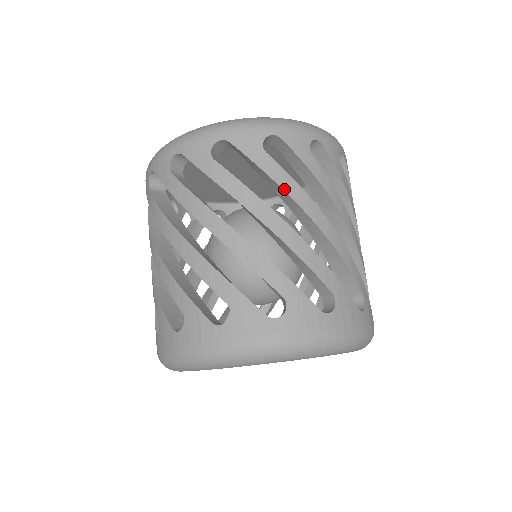
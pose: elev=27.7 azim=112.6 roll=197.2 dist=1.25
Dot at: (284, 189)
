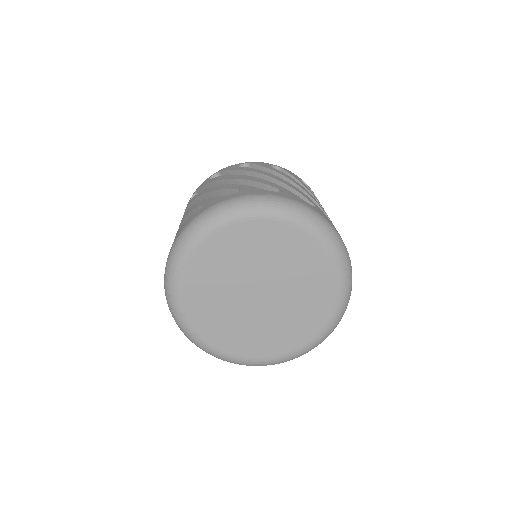
Dot at: (310, 191)
